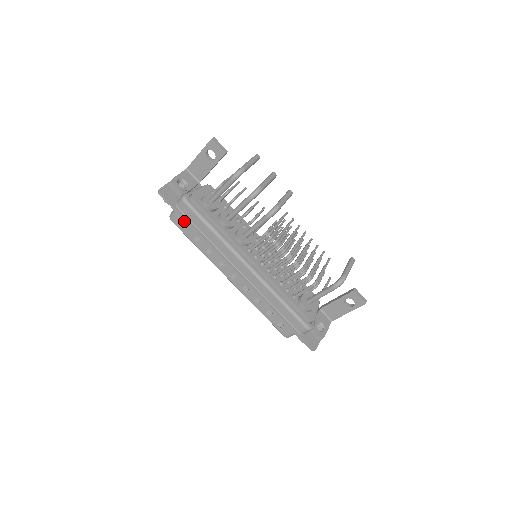
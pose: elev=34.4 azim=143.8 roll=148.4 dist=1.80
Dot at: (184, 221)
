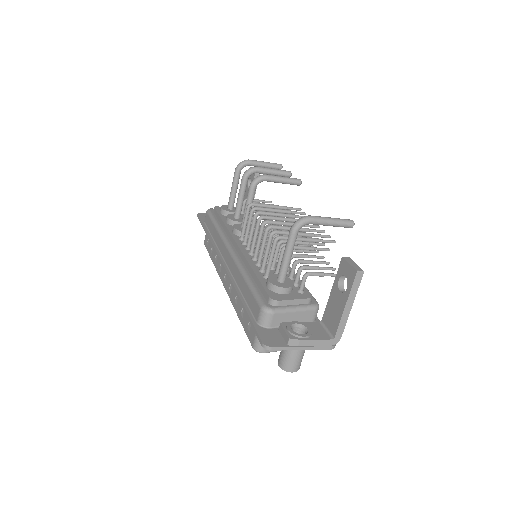
Dot at: occluded
